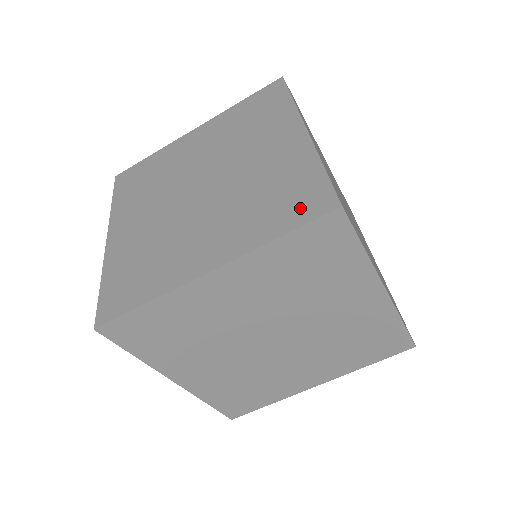
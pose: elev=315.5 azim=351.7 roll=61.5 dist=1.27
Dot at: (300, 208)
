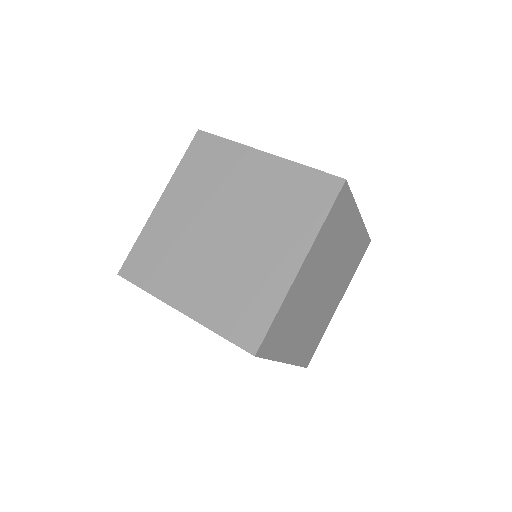
Dot at: (321, 196)
